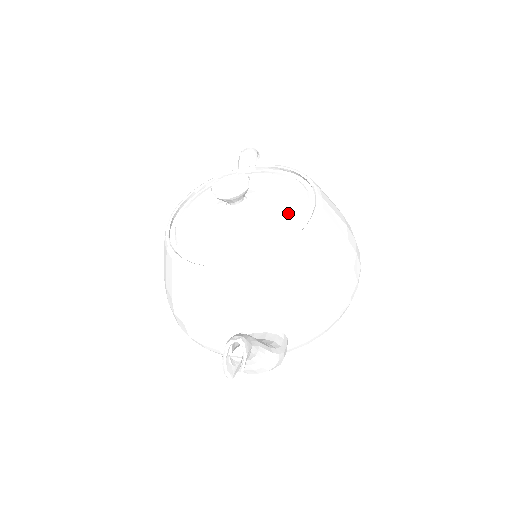
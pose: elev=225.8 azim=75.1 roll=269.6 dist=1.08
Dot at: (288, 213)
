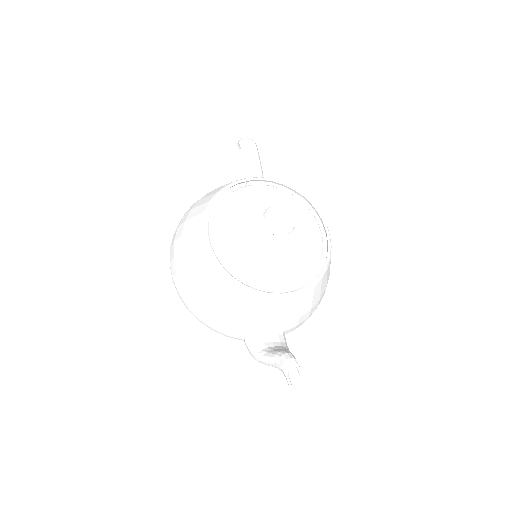
Dot at: (311, 249)
